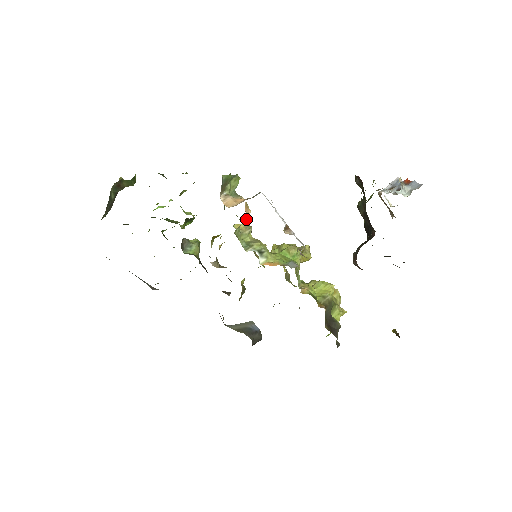
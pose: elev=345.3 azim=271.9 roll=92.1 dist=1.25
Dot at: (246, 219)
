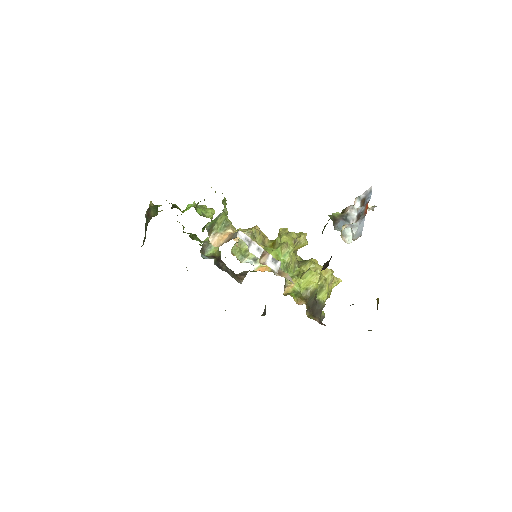
Dot at: (237, 241)
